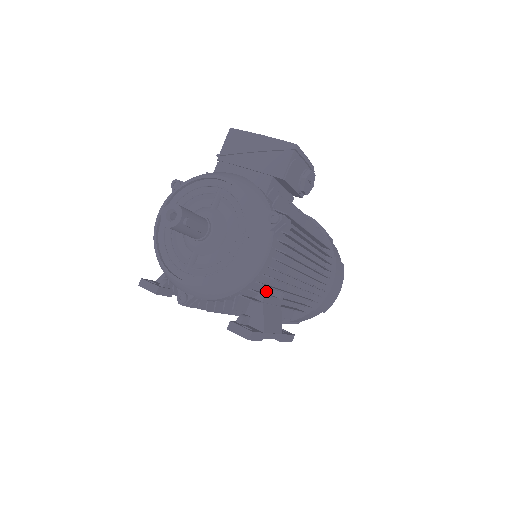
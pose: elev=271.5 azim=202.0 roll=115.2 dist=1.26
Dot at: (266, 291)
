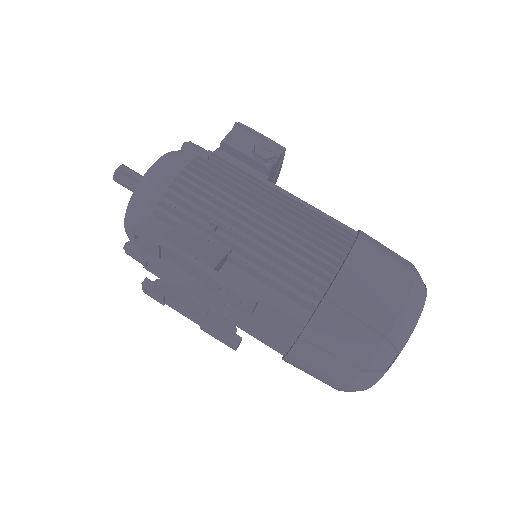
Dot at: (194, 222)
